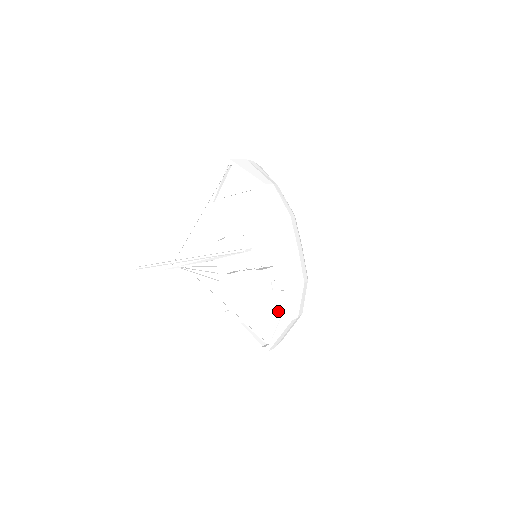
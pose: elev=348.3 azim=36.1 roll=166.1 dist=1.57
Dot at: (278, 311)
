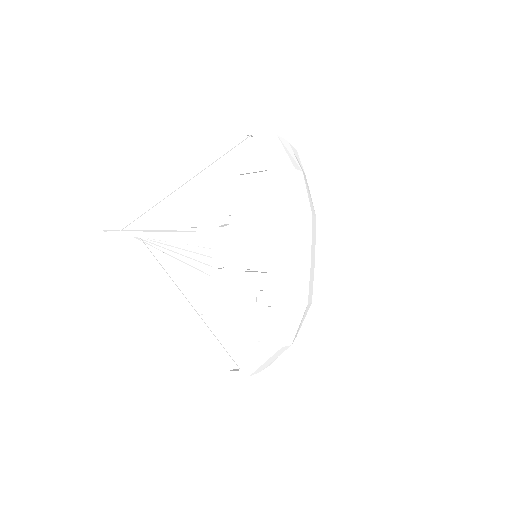
Dot at: (257, 331)
